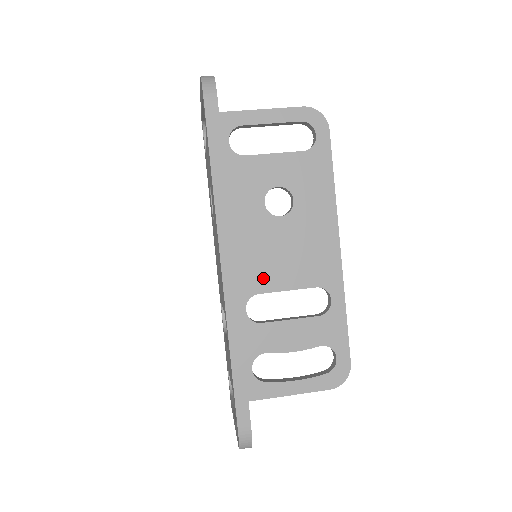
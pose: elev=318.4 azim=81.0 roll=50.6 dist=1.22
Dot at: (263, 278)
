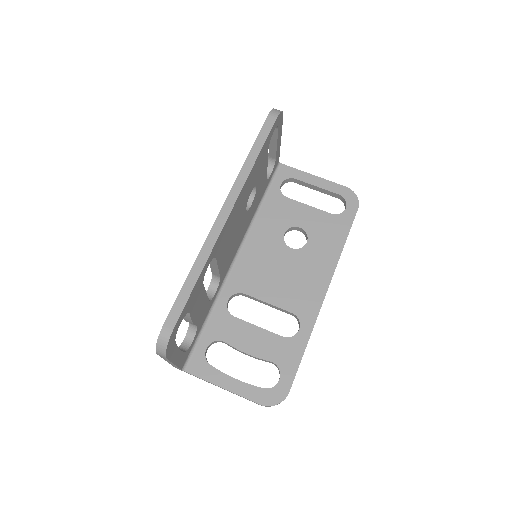
Dot at: (254, 284)
